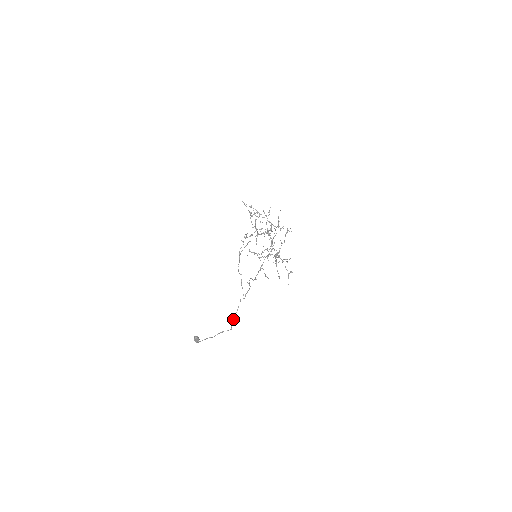
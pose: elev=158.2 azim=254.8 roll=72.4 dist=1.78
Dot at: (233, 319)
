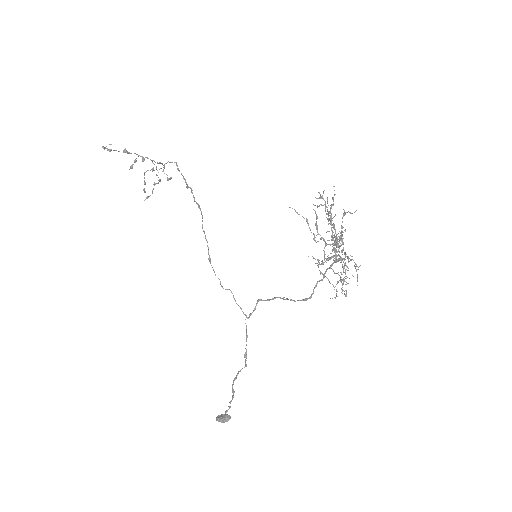
Dot at: (246, 353)
